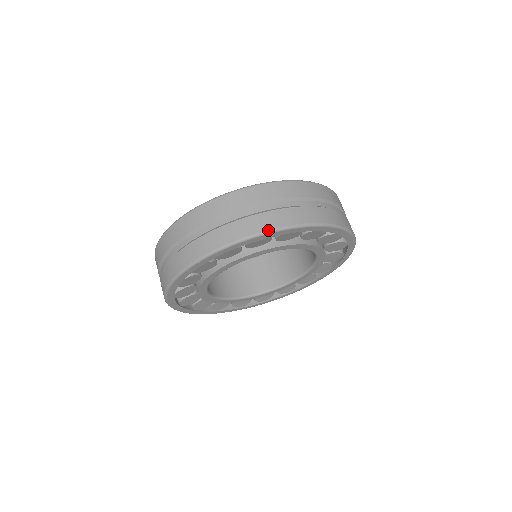
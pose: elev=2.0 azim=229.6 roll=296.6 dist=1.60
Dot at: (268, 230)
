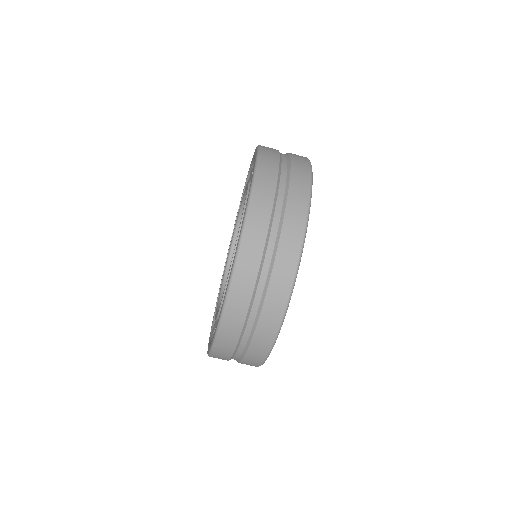
Dot at: occluded
